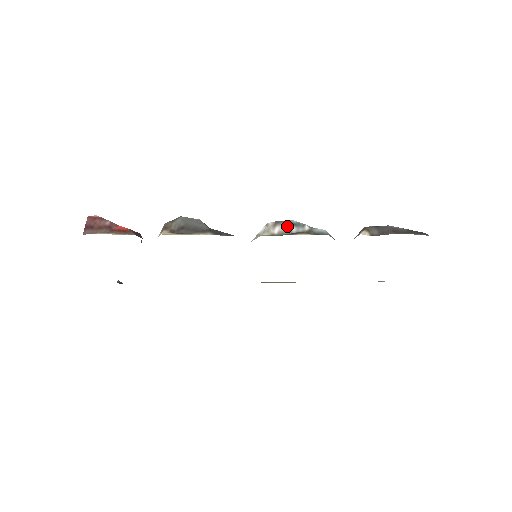
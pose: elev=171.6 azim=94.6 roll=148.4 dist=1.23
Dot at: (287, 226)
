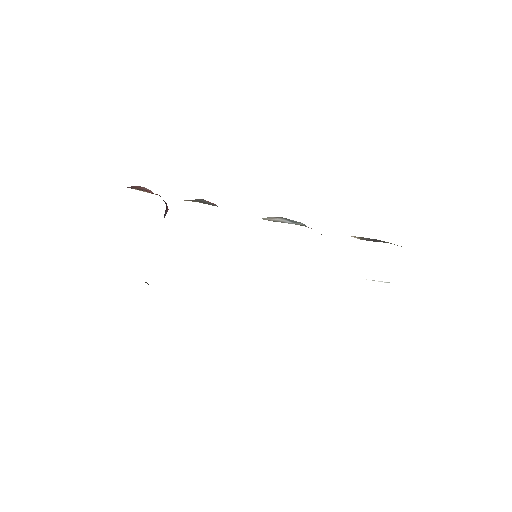
Dot at: (285, 220)
